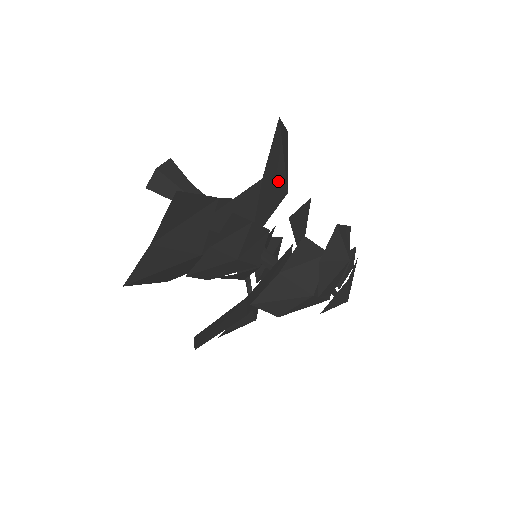
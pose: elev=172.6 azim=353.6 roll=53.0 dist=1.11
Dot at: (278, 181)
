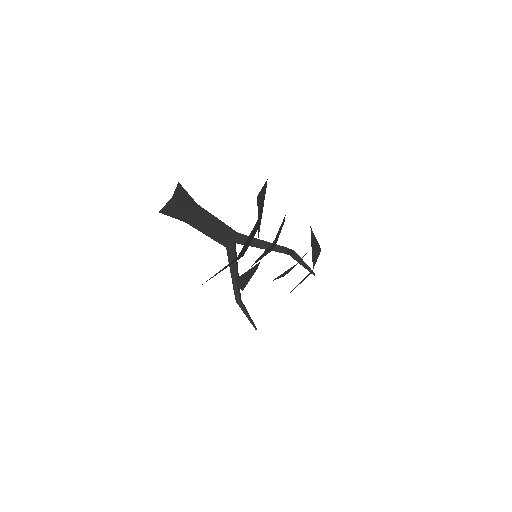
Dot at: occluded
